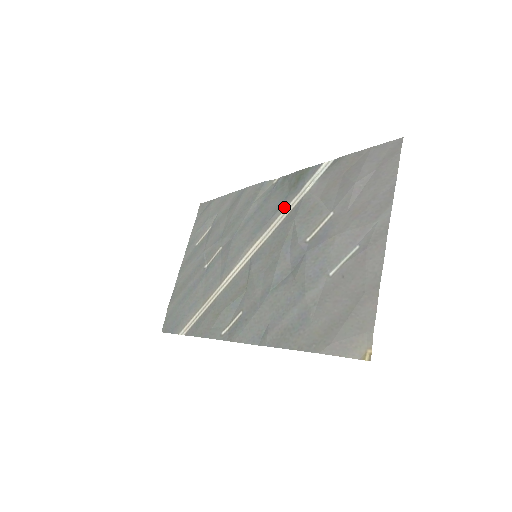
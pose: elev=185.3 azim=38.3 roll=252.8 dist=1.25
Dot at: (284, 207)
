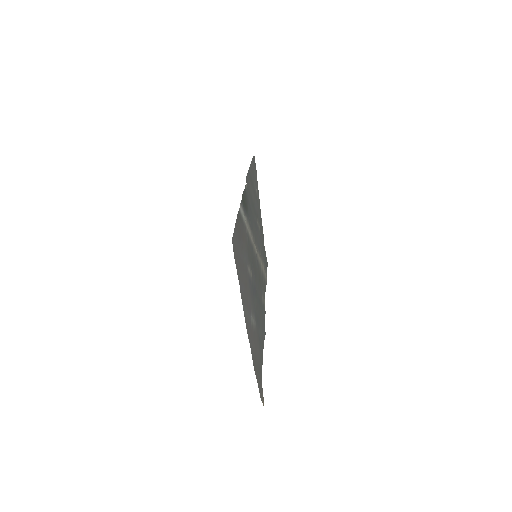
Dot at: (249, 225)
